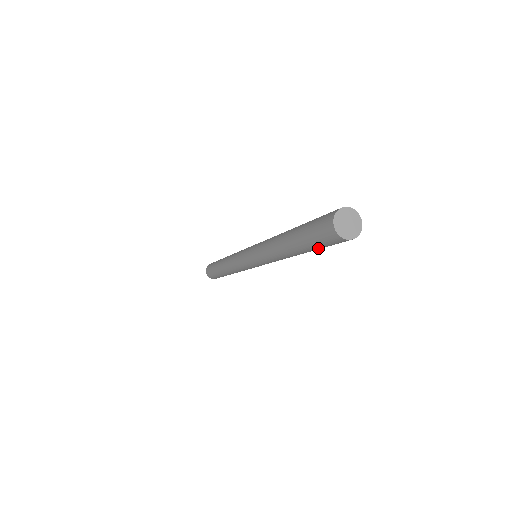
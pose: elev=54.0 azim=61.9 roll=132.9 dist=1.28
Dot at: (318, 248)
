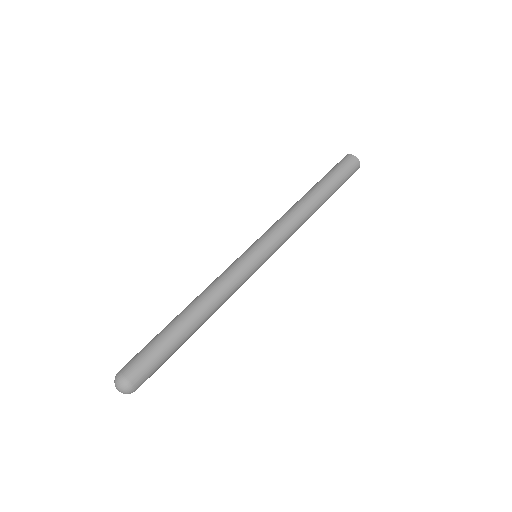
Dot at: (337, 178)
